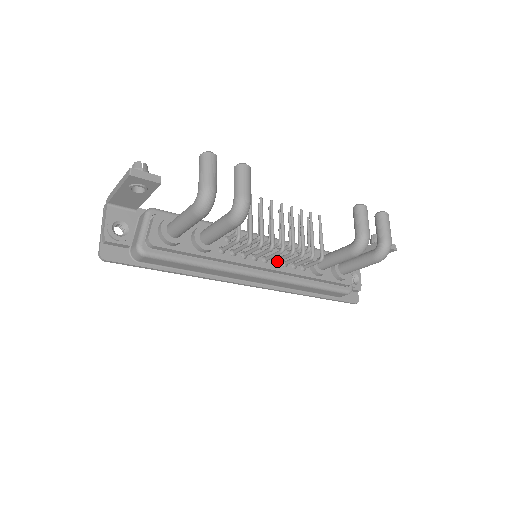
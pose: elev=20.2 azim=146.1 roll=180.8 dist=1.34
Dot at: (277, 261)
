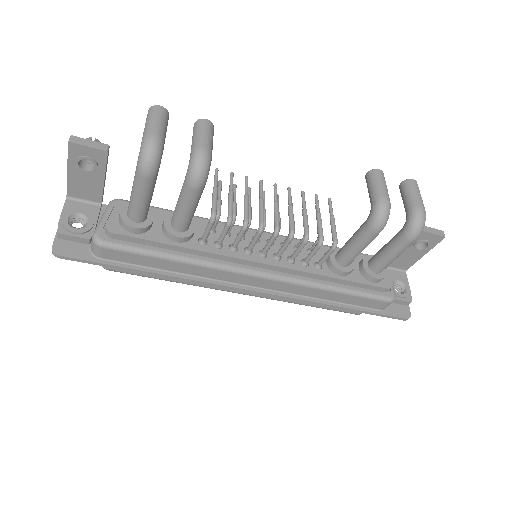
Dot at: (278, 254)
